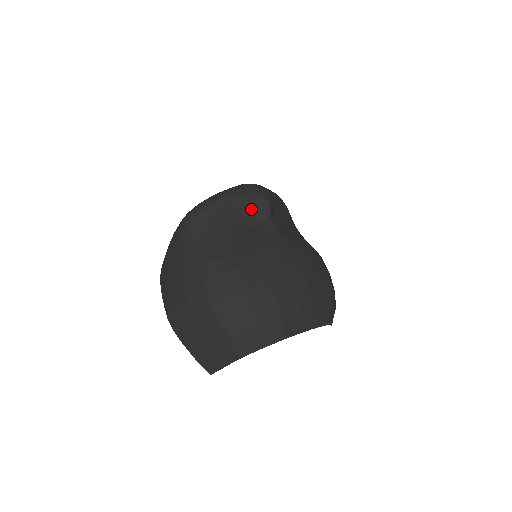
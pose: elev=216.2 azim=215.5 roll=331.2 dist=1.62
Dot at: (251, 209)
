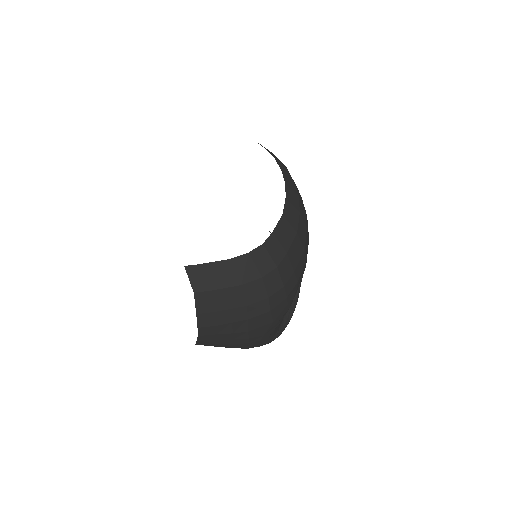
Dot at: occluded
